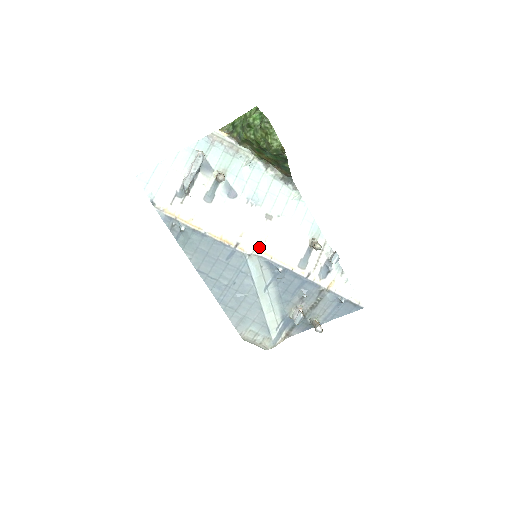
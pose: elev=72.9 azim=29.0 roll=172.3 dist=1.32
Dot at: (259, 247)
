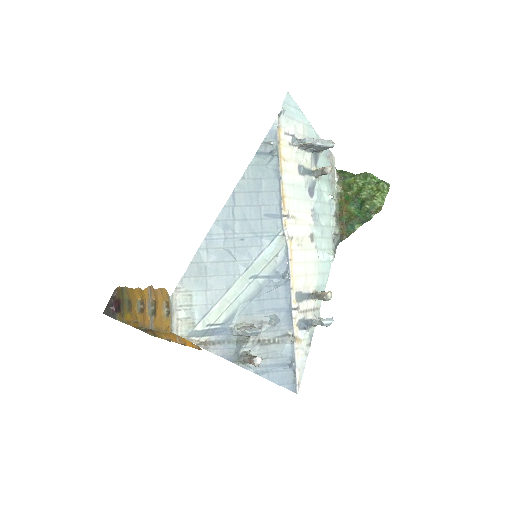
Dot at: (293, 241)
